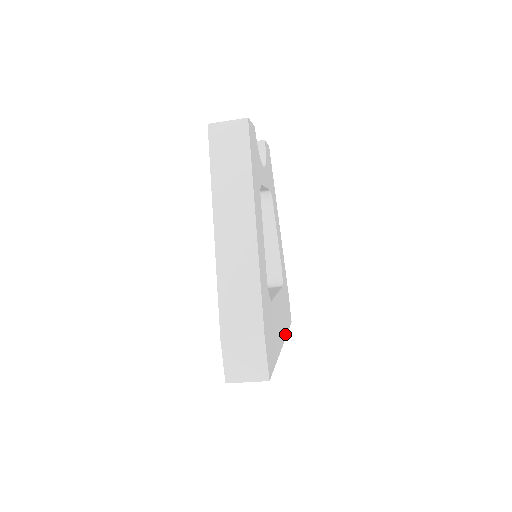
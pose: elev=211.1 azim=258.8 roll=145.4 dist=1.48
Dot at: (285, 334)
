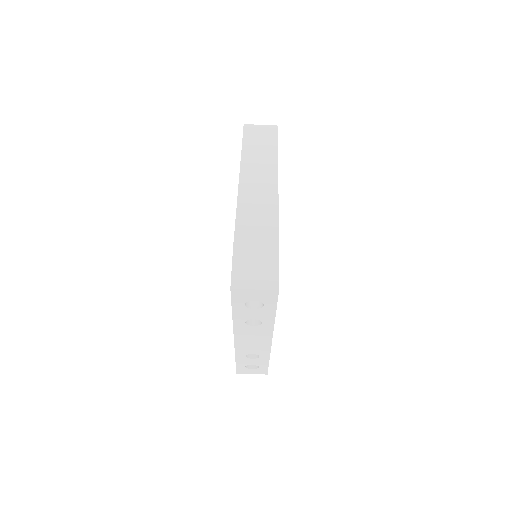
Dot at: occluded
